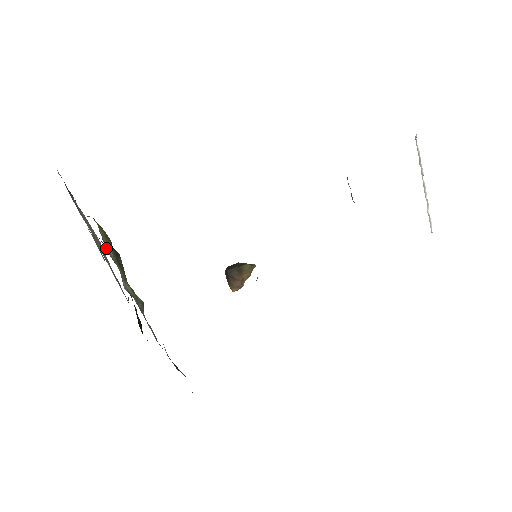
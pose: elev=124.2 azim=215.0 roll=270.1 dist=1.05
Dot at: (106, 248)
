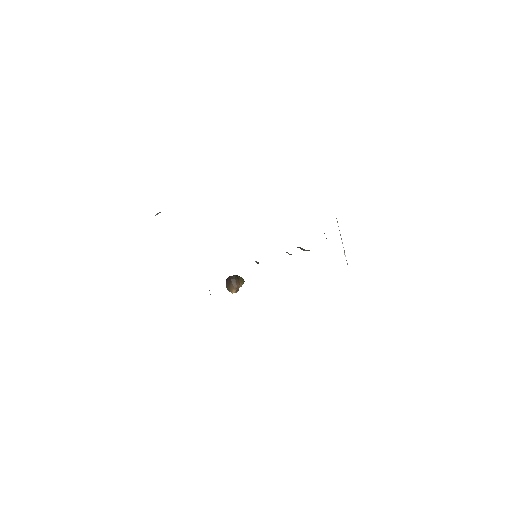
Dot at: occluded
